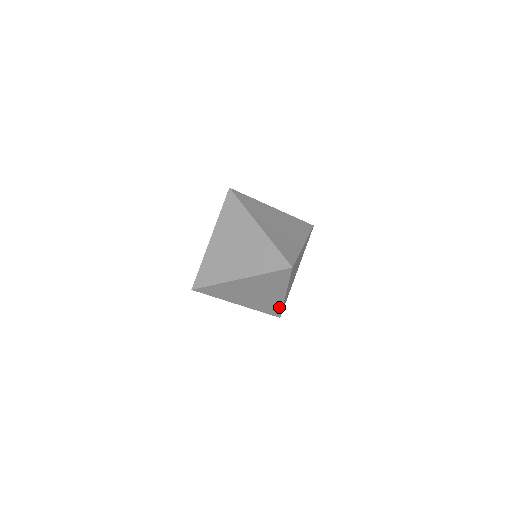
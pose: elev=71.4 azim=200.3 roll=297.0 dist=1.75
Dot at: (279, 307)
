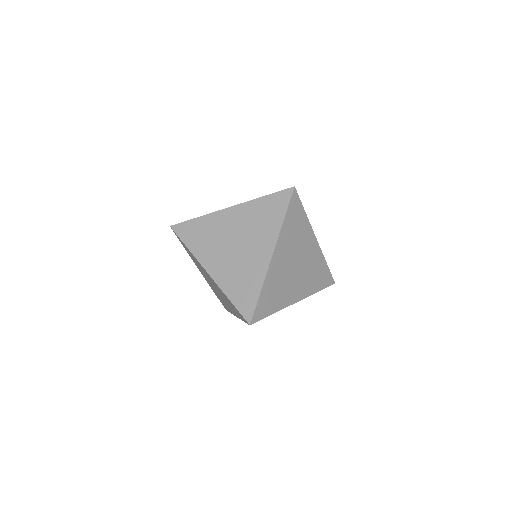
Dot at: occluded
